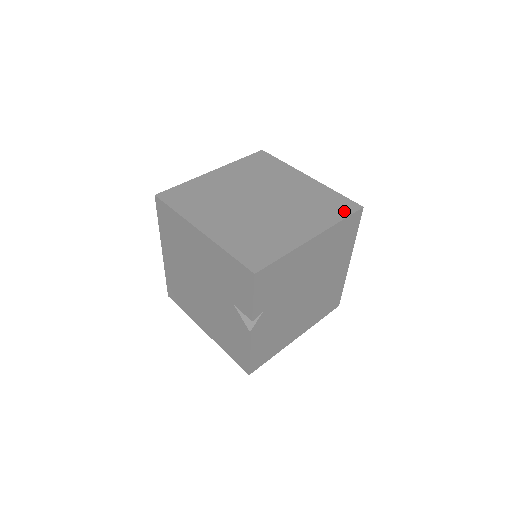
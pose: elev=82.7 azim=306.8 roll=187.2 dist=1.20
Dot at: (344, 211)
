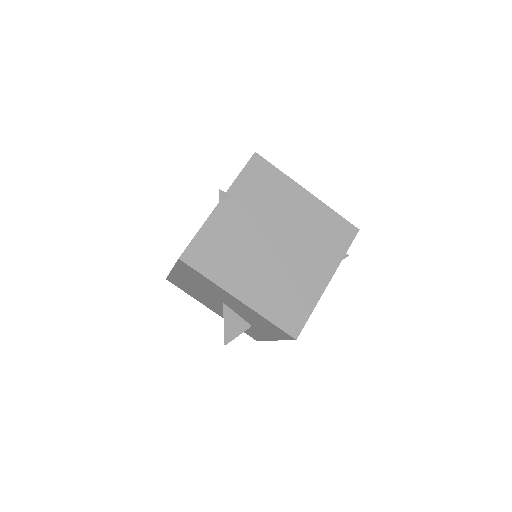
Dot at: occluded
